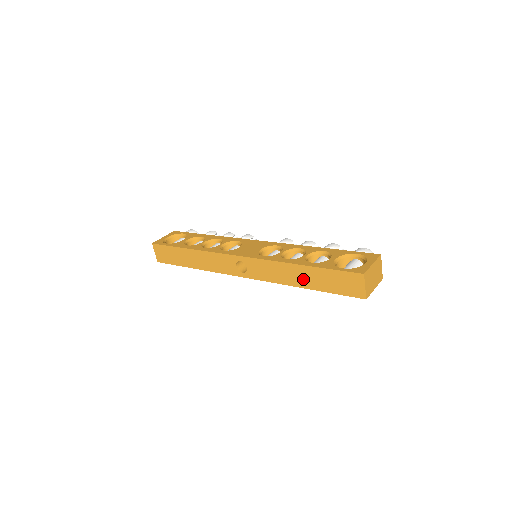
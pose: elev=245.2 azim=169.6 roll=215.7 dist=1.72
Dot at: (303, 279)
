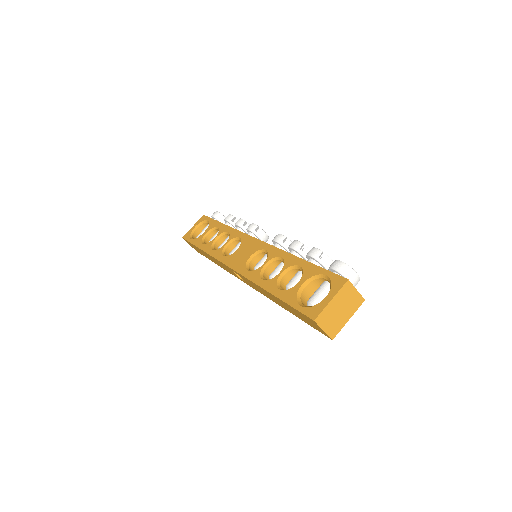
Dot at: (279, 303)
